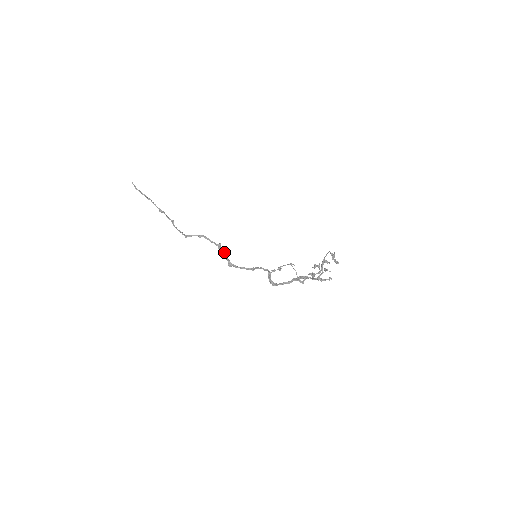
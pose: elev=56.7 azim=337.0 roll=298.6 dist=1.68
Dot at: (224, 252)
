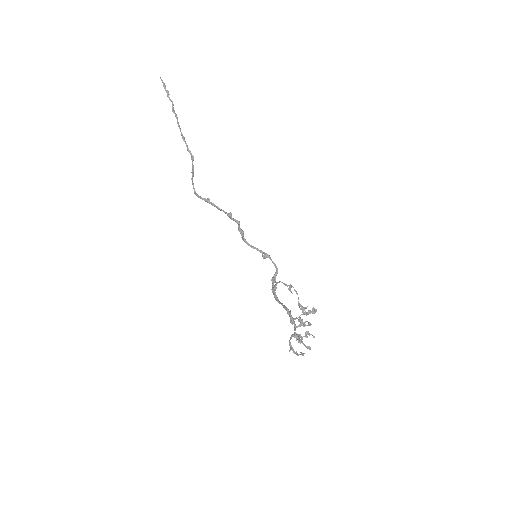
Dot at: (237, 223)
